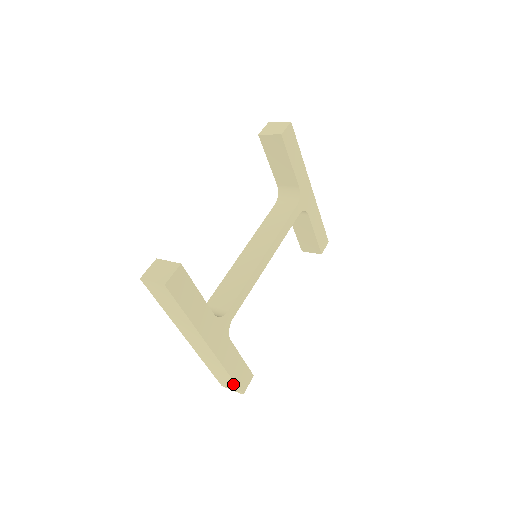
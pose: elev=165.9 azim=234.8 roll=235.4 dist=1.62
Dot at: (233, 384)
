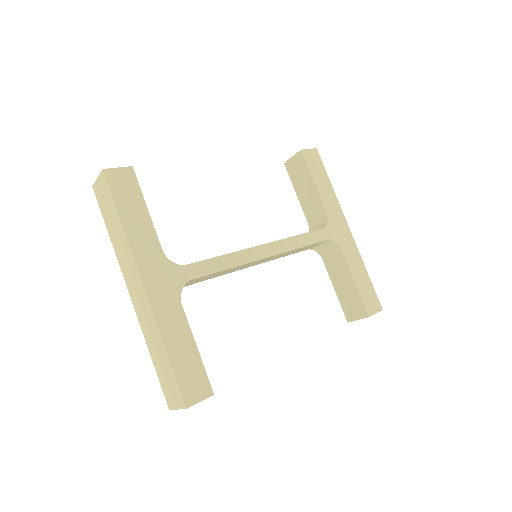
Dot at: (174, 382)
